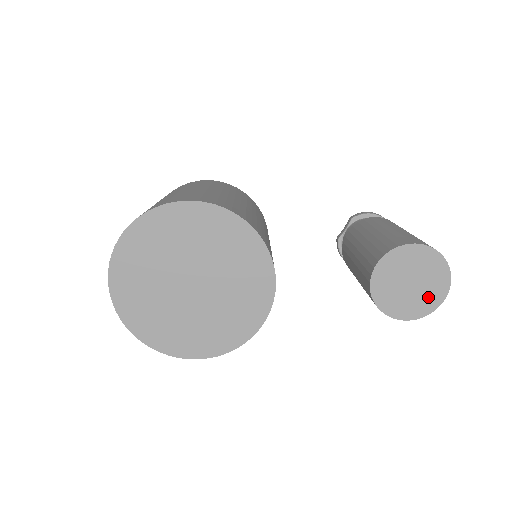
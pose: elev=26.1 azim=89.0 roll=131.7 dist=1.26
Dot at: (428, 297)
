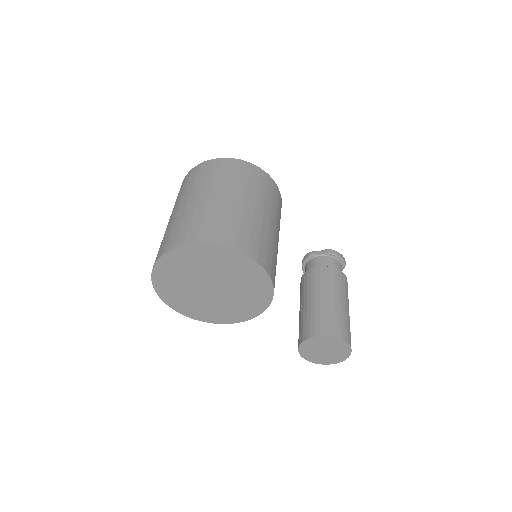
Dot at: (326, 359)
